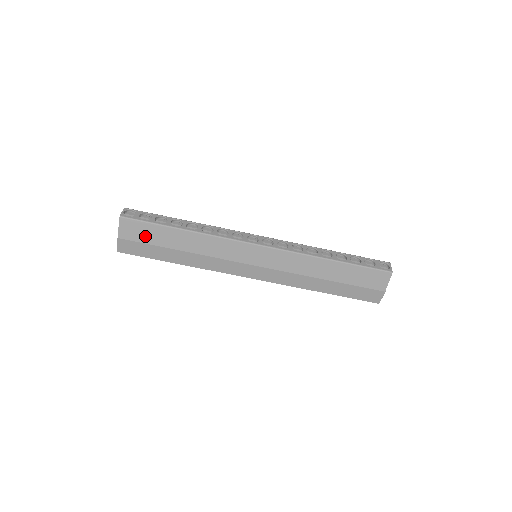
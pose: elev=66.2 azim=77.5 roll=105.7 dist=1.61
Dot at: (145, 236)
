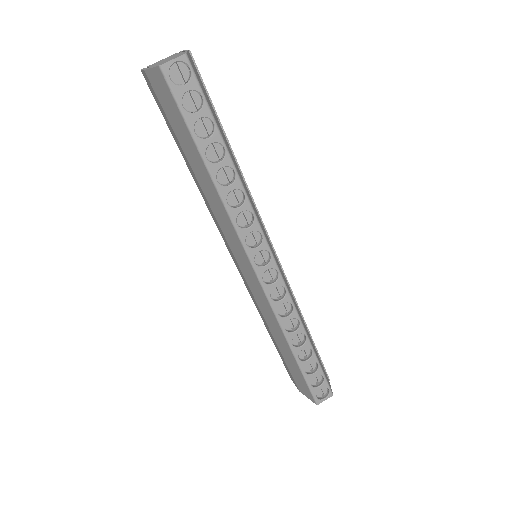
Dot at: (171, 114)
